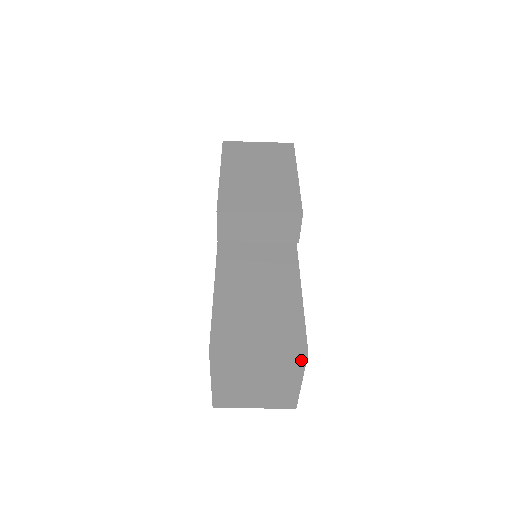
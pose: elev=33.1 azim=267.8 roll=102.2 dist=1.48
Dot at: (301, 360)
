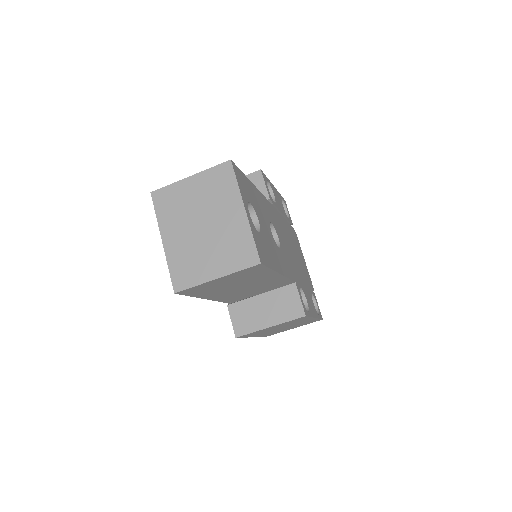
Dot at: (229, 173)
